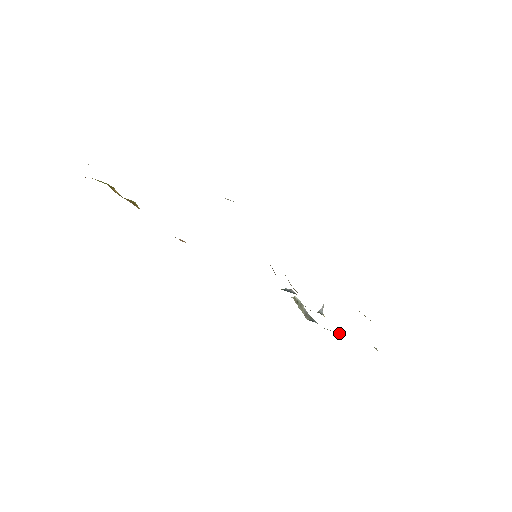
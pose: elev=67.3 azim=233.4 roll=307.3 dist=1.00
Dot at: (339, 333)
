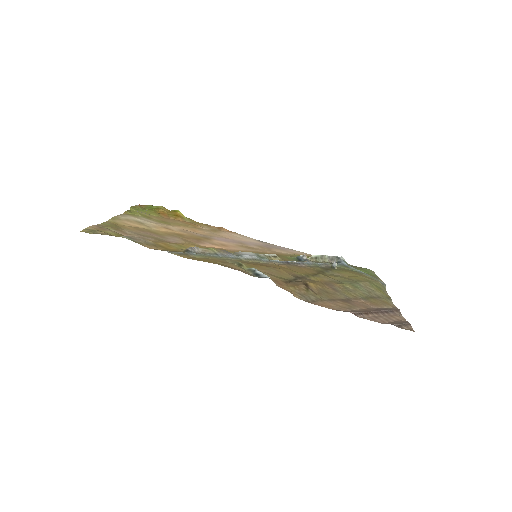
Dot at: (359, 271)
